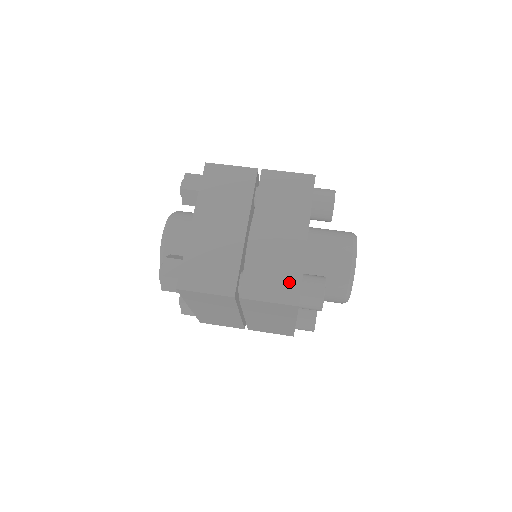
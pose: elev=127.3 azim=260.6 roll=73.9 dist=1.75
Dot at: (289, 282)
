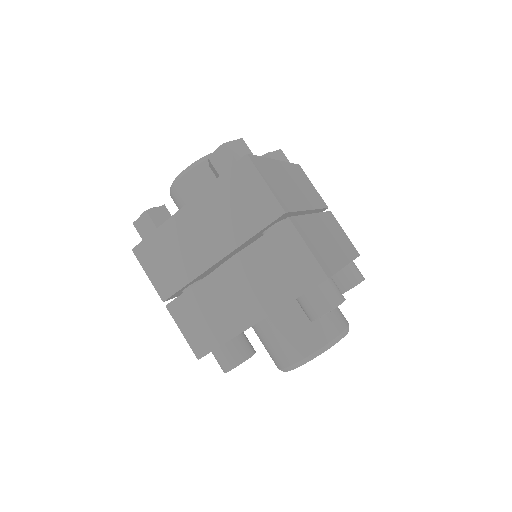
Dot at: (209, 337)
